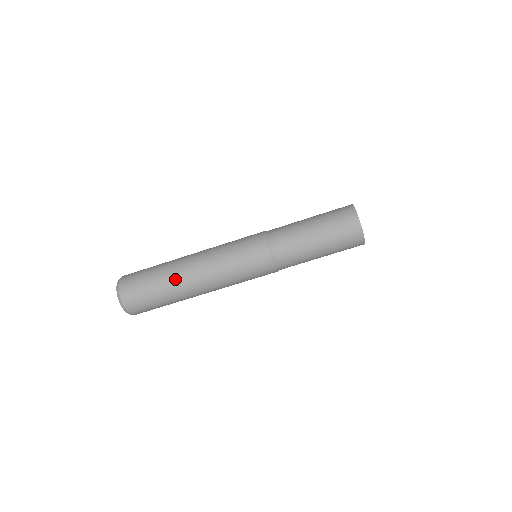
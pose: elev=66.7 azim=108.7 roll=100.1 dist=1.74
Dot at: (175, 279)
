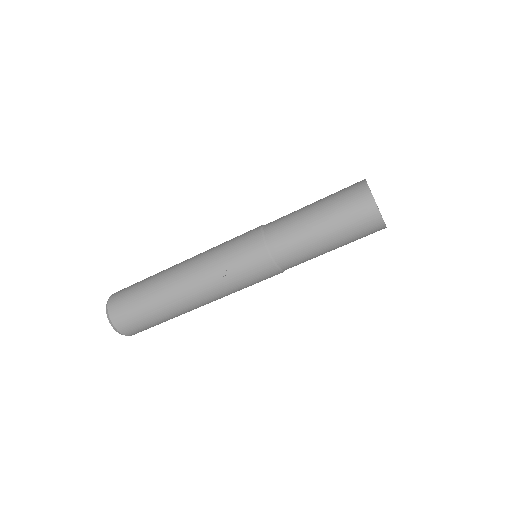
Dot at: (178, 312)
